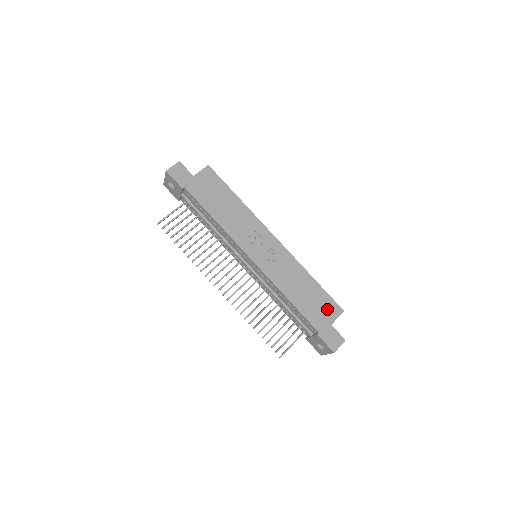
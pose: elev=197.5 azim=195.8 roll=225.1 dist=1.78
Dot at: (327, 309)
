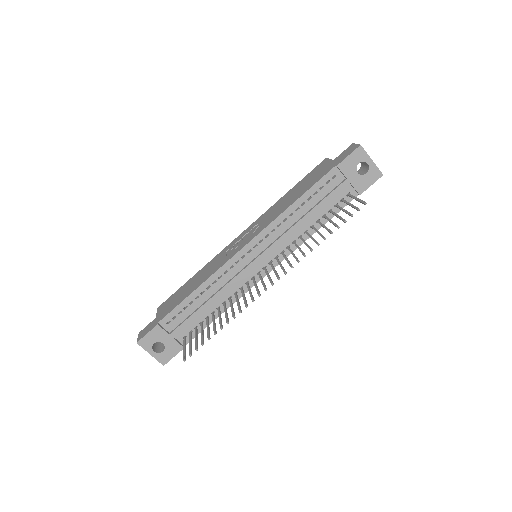
Dot at: (318, 170)
